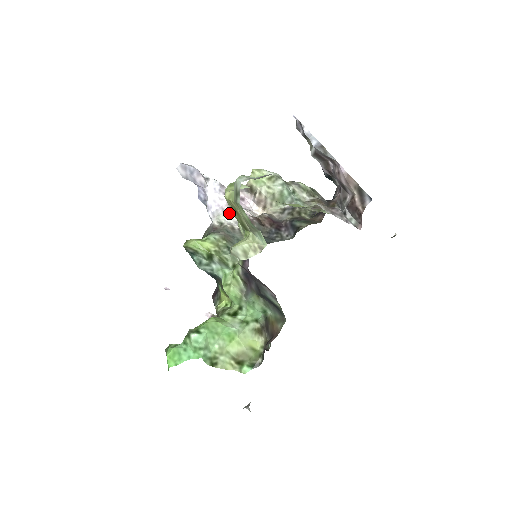
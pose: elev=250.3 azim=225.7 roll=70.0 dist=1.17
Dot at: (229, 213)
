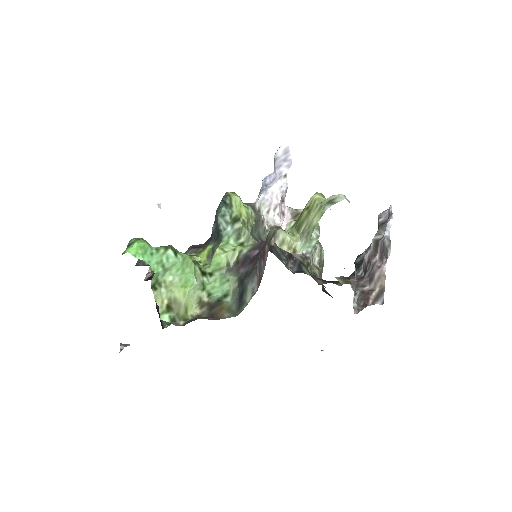
Dot at: (269, 211)
